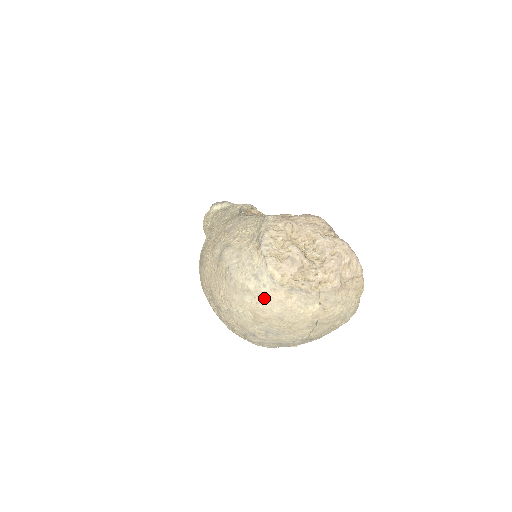
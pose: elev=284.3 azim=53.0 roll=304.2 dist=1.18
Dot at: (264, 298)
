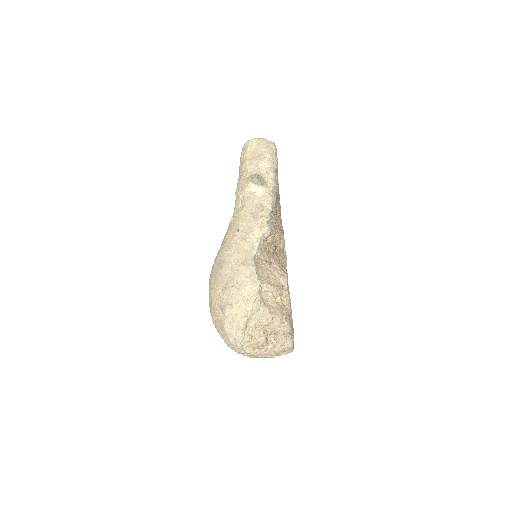
Dot at: (233, 347)
